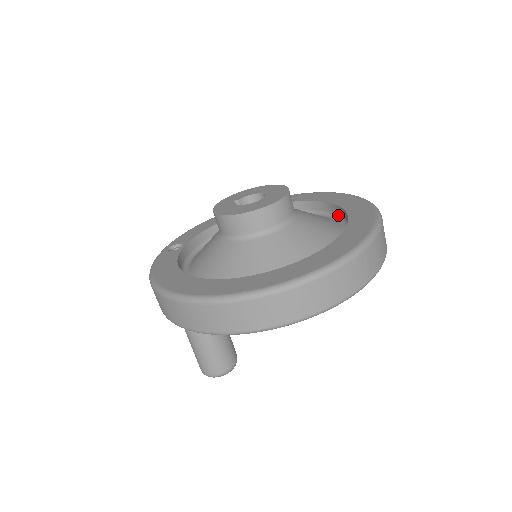
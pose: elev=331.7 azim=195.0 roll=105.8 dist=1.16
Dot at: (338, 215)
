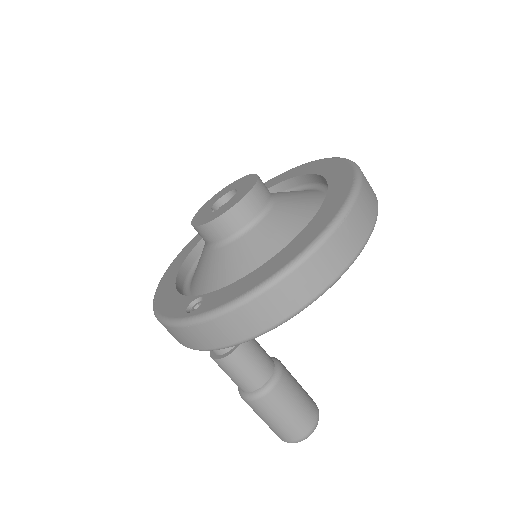
Dot at: occluded
